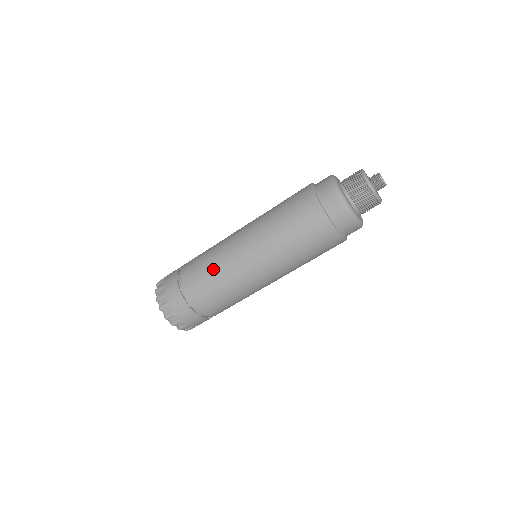
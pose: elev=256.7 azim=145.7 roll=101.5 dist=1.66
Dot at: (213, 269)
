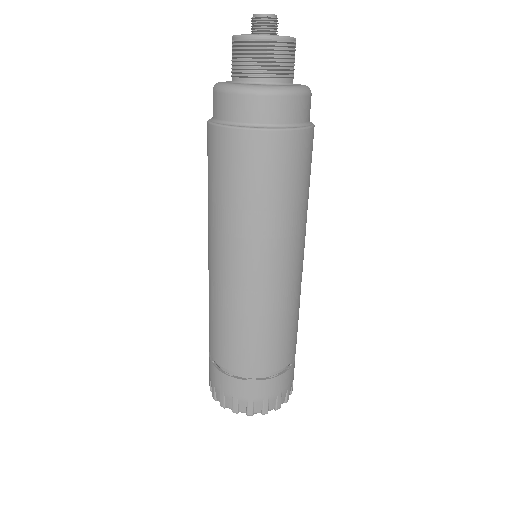
Dot at: (228, 321)
